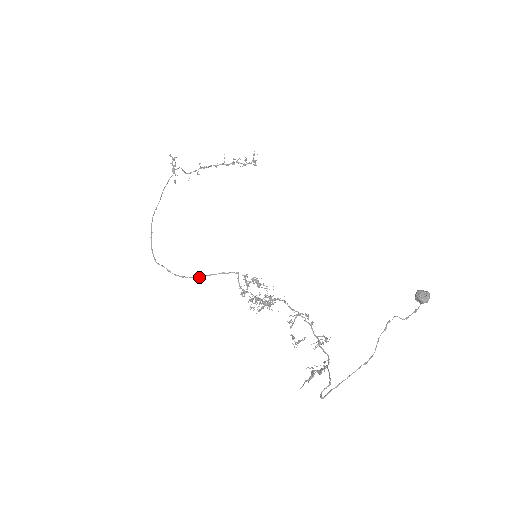
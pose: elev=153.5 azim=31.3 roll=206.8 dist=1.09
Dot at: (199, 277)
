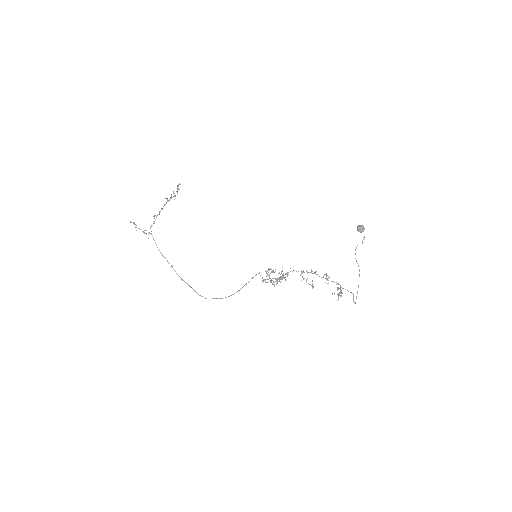
Dot at: occluded
